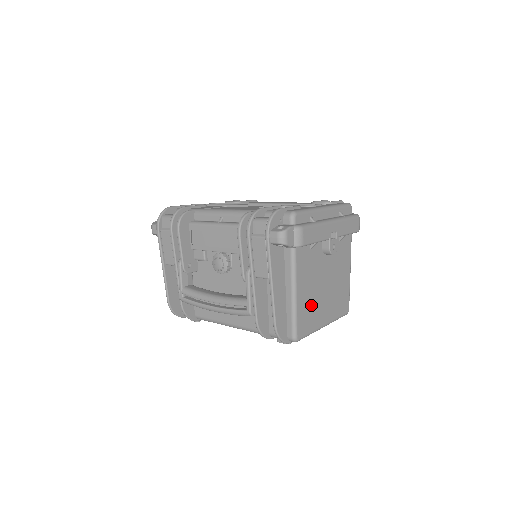
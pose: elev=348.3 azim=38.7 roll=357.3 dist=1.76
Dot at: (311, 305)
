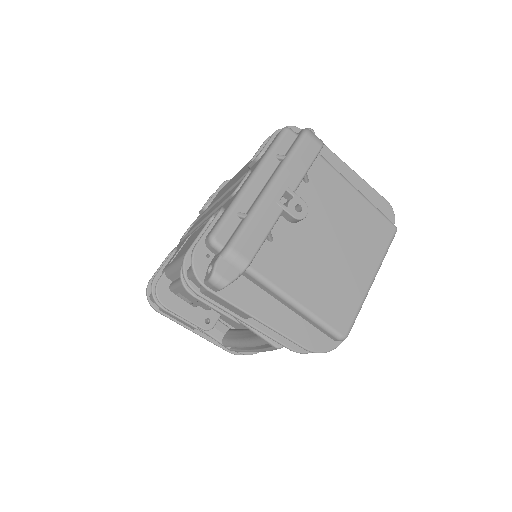
Dot at: (331, 287)
